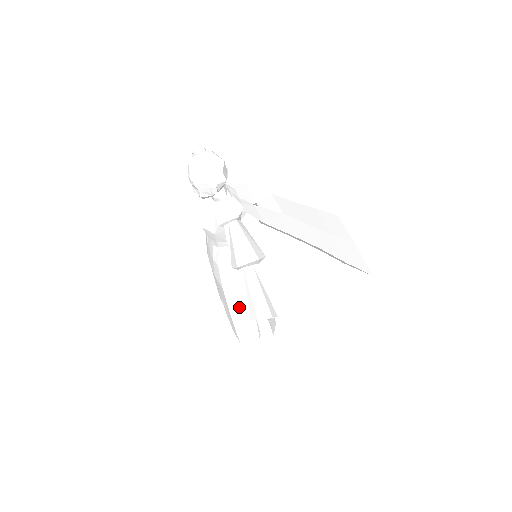
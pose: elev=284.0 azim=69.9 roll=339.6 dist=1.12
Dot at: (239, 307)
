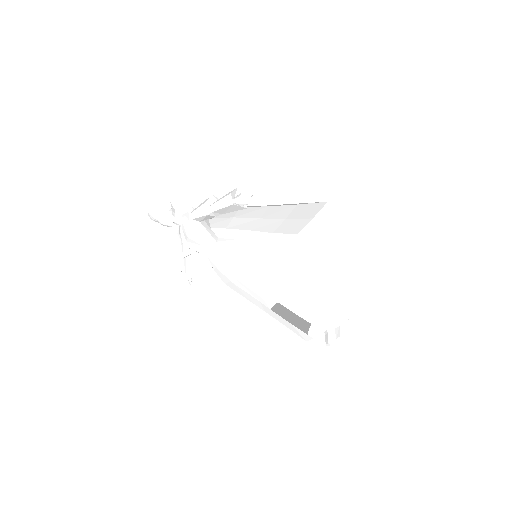
Dot at: (275, 276)
